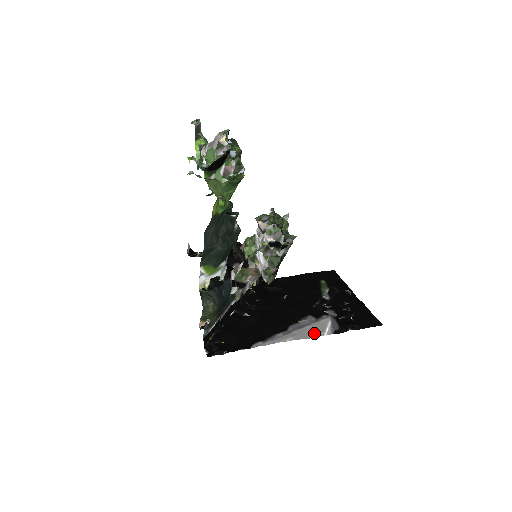
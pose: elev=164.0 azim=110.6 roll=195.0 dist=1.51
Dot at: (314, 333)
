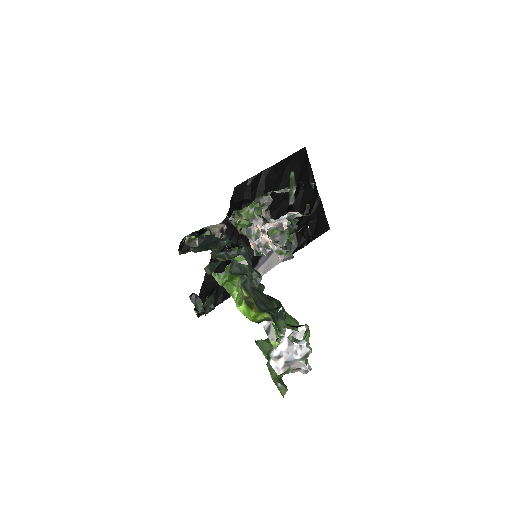
Dot at: (278, 259)
